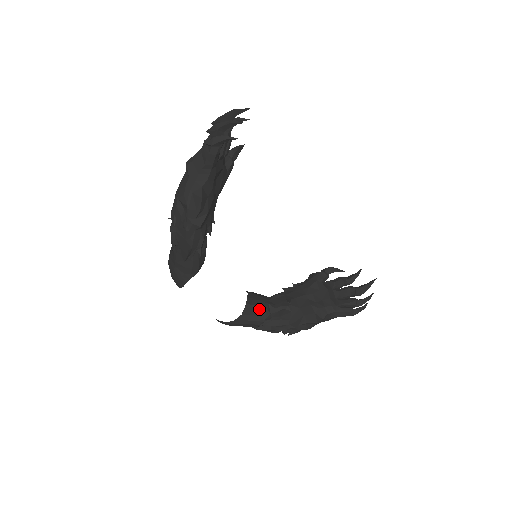
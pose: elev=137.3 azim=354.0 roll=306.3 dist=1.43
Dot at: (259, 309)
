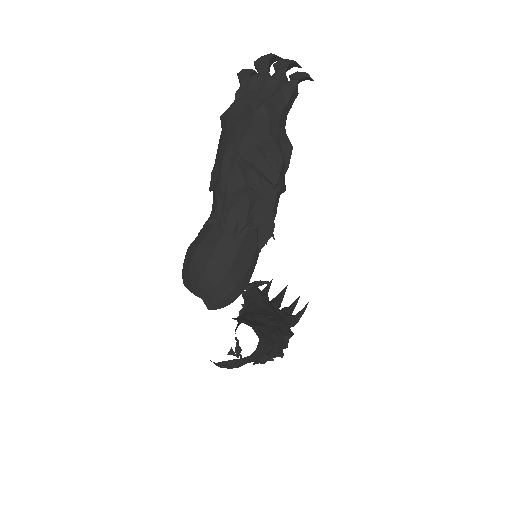
Dot at: (264, 329)
